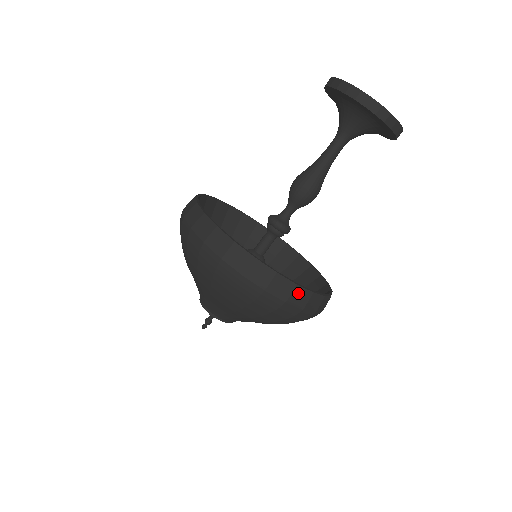
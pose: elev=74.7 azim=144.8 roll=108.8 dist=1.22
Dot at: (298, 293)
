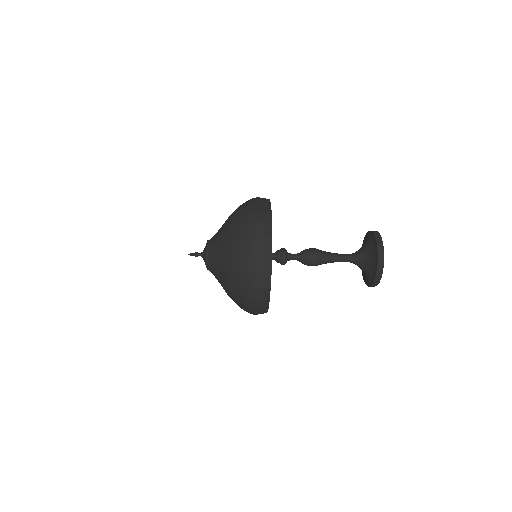
Dot at: occluded
